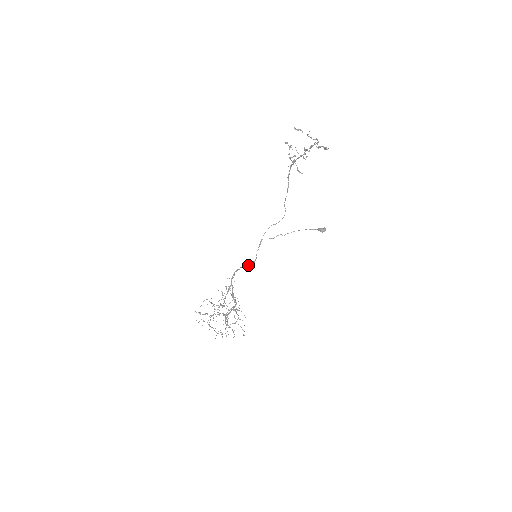
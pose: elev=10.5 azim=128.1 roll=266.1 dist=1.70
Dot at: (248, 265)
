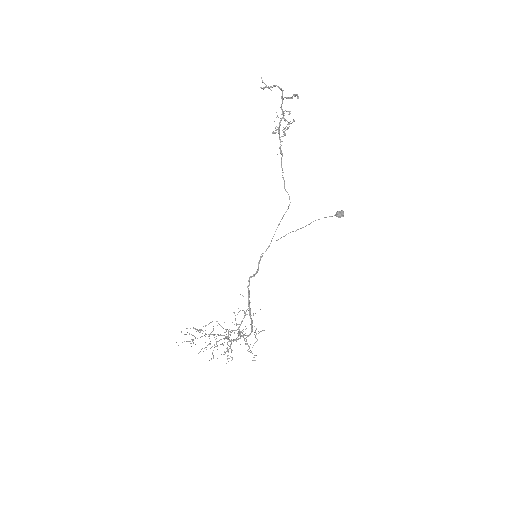
Dot at: (255, 273)
